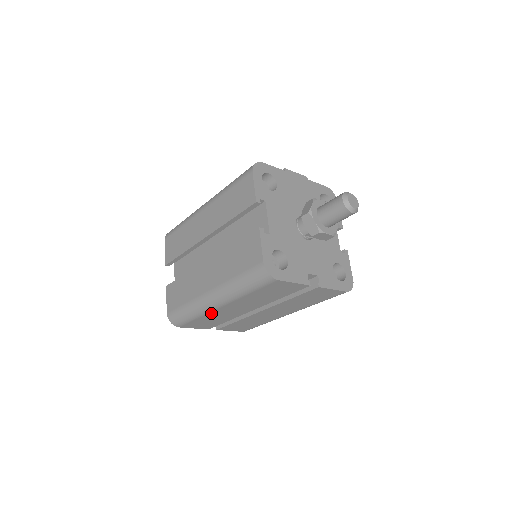
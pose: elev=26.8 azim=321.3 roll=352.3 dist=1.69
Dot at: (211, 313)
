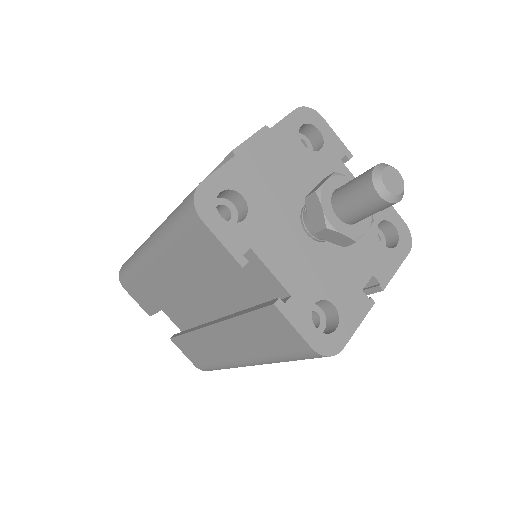
Dot at: occluded
